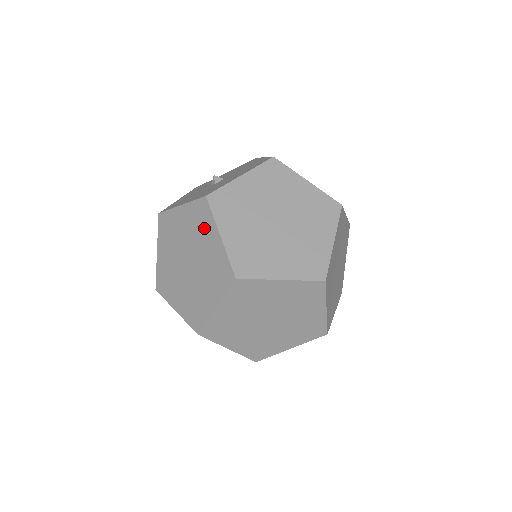
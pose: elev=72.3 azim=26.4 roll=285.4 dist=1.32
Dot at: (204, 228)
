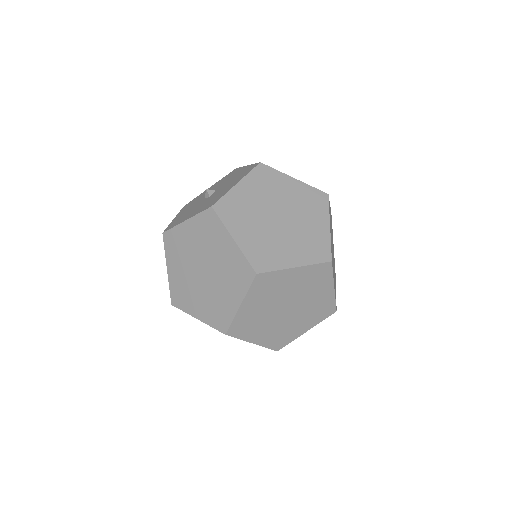
Dot at: (215, 236)
